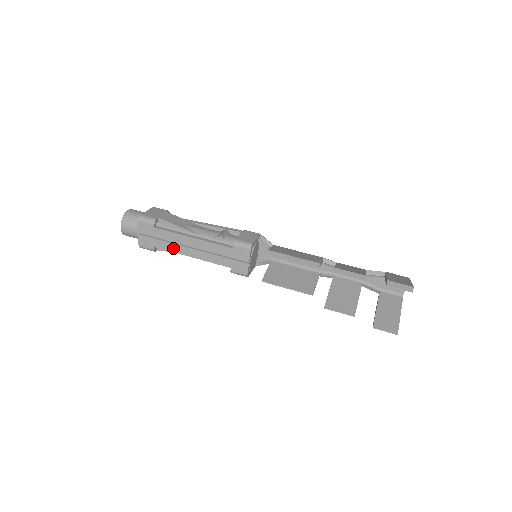
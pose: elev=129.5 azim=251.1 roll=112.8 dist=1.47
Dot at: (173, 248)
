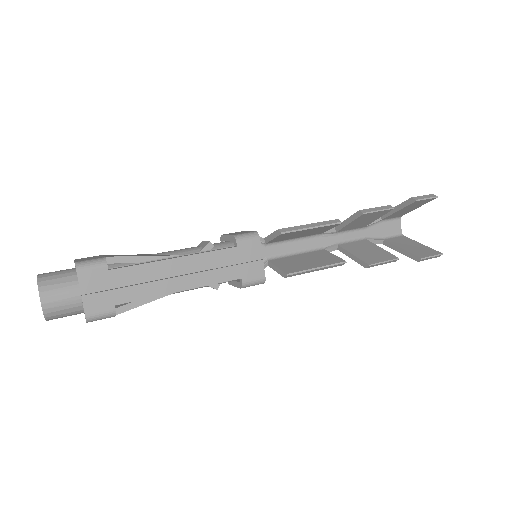
Dot at: (149, 291)
